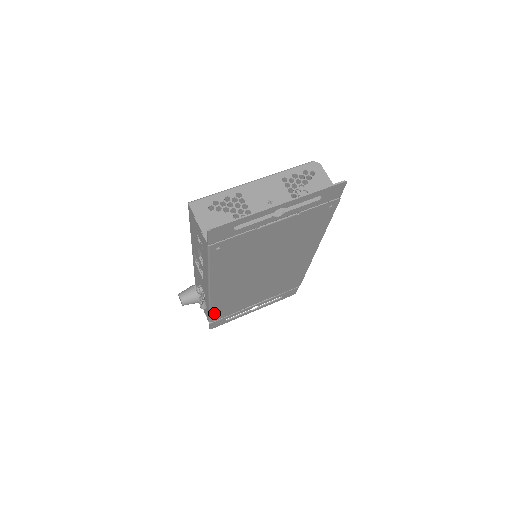
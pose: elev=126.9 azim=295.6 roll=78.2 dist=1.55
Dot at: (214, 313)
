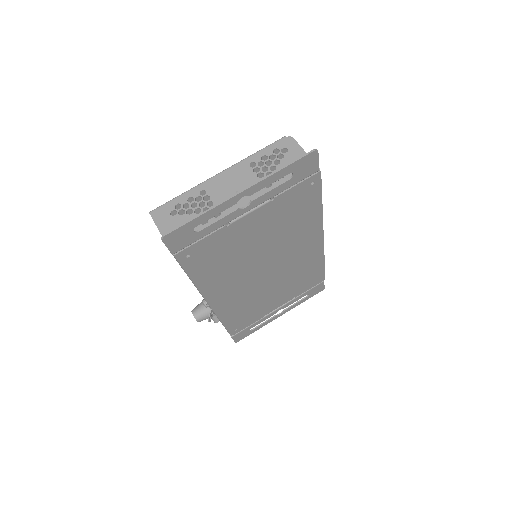
Dot at: (230, 325)
